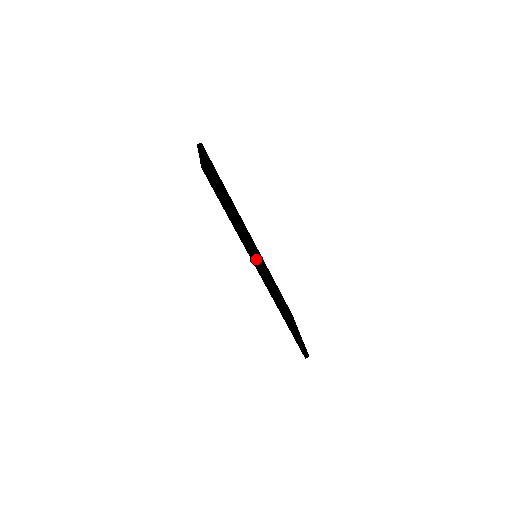
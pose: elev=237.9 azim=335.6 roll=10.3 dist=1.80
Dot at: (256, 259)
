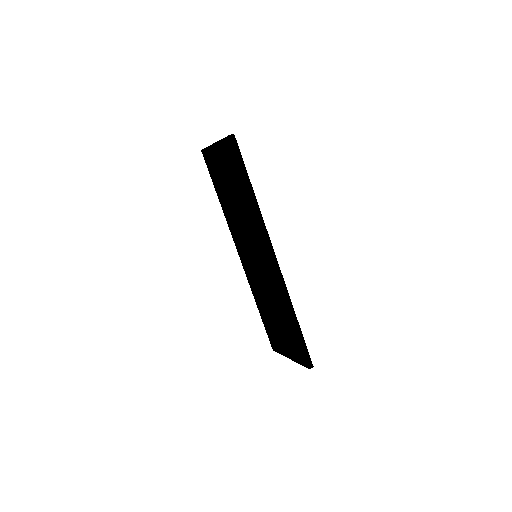
Dot at: (269, 239)
